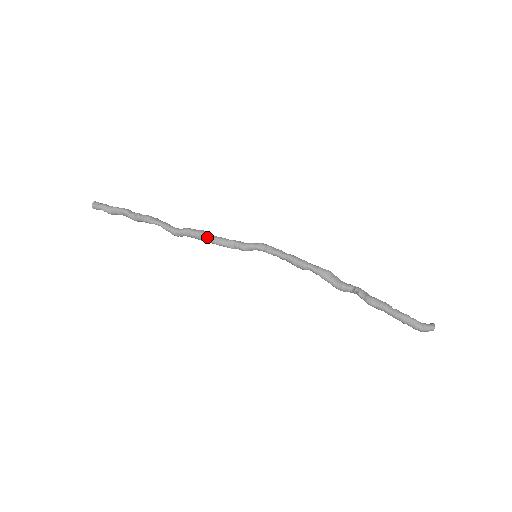
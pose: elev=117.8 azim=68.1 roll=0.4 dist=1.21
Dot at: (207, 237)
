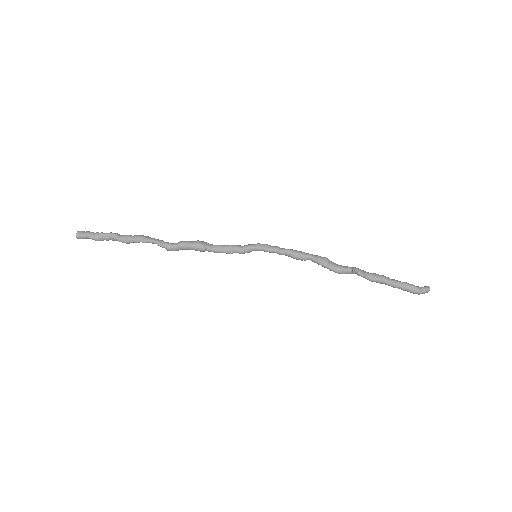
Dot at: (205, 246)
